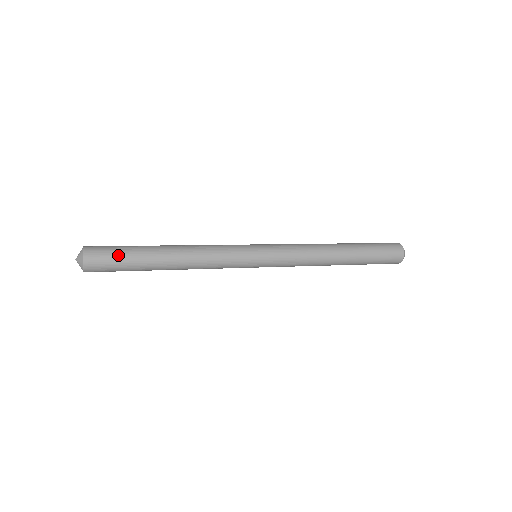
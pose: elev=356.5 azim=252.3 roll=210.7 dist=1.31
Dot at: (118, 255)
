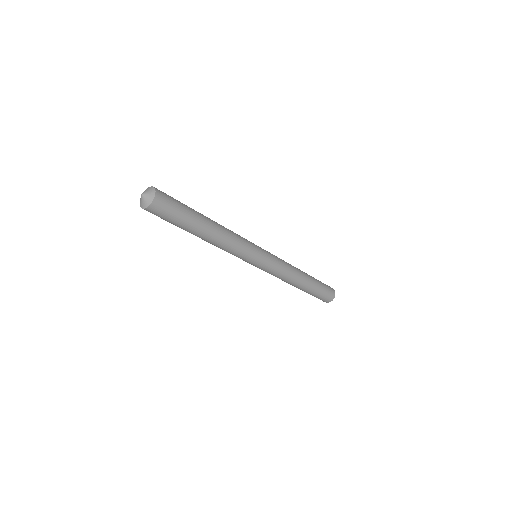
Dot at: occluded
